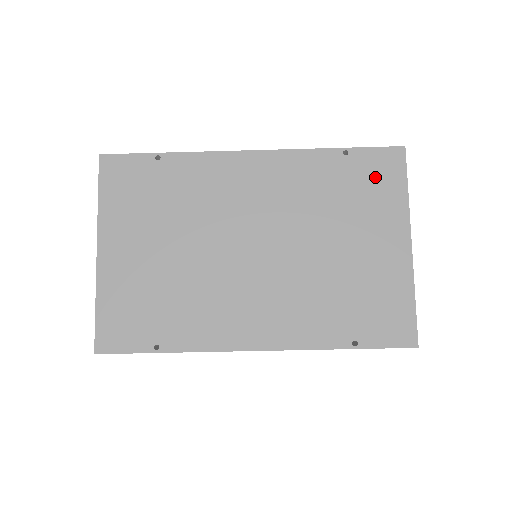
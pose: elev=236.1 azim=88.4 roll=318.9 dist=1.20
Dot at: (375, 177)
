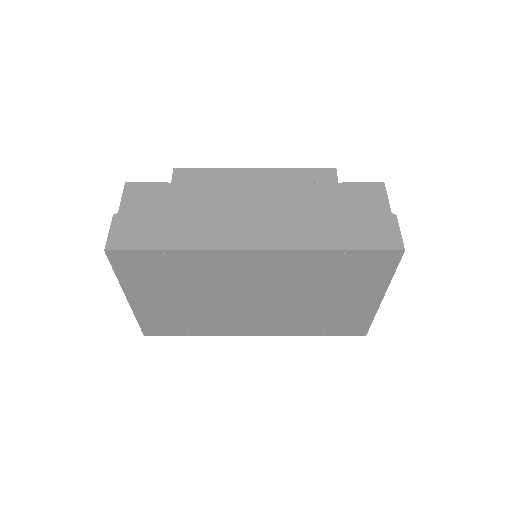
Dot at: (368, 268)
